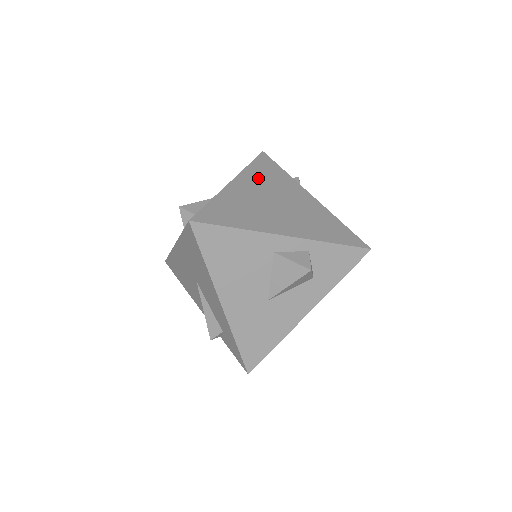
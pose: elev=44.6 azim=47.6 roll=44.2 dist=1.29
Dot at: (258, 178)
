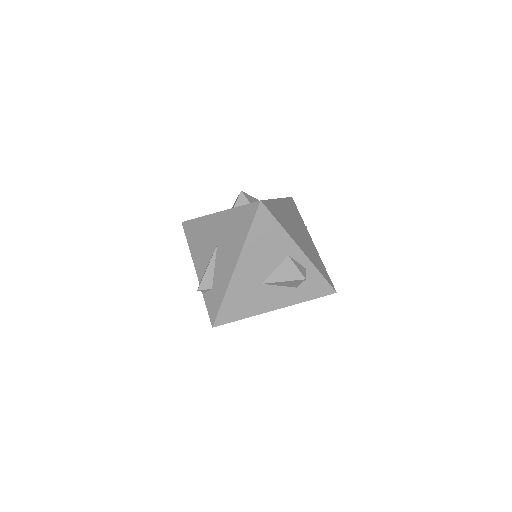
Dot at: (290, 209)
